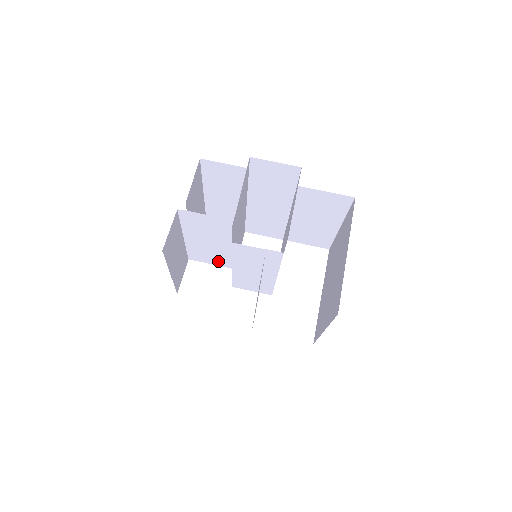
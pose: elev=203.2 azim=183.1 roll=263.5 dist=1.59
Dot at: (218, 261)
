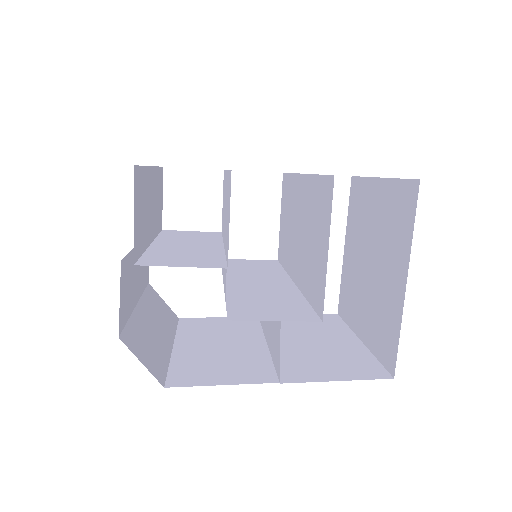
Dot at: (195, 233)
